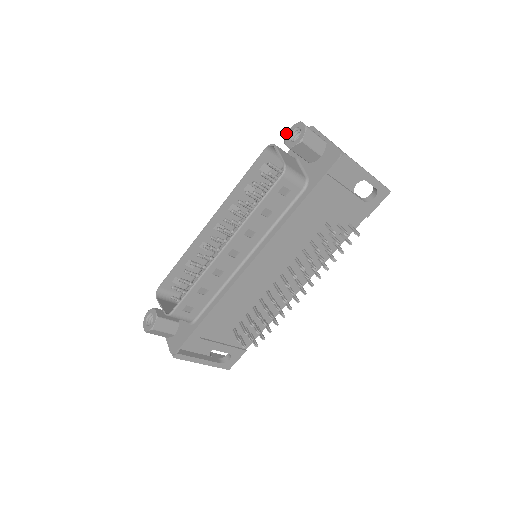
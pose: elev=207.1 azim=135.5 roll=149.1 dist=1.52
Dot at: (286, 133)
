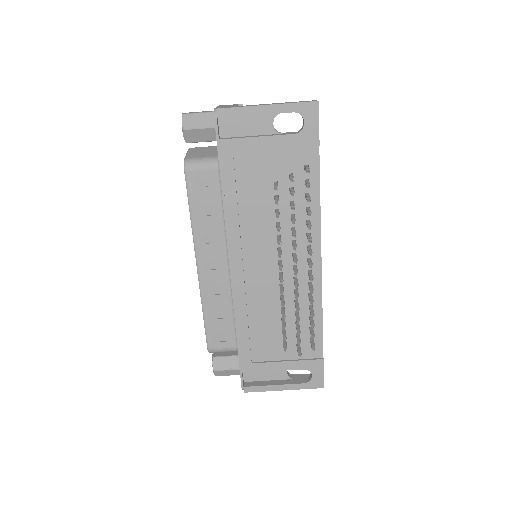
Dot at: occluded
